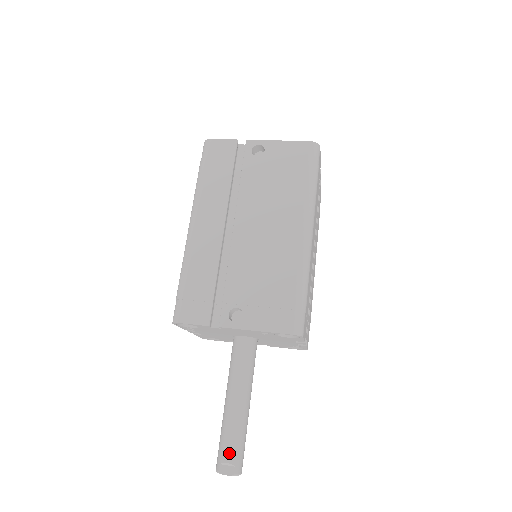
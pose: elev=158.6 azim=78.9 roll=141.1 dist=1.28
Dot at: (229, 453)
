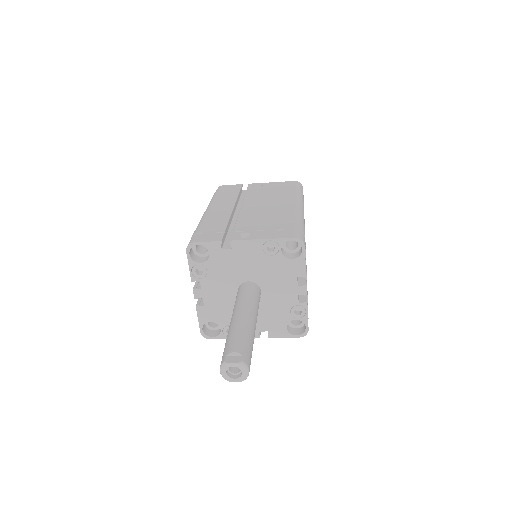
Dot at: (236, 345)
